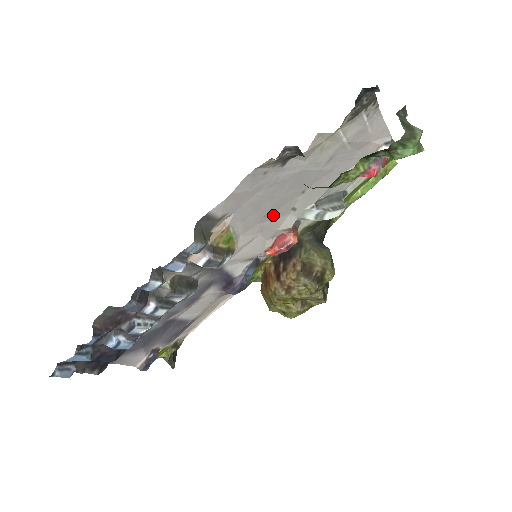
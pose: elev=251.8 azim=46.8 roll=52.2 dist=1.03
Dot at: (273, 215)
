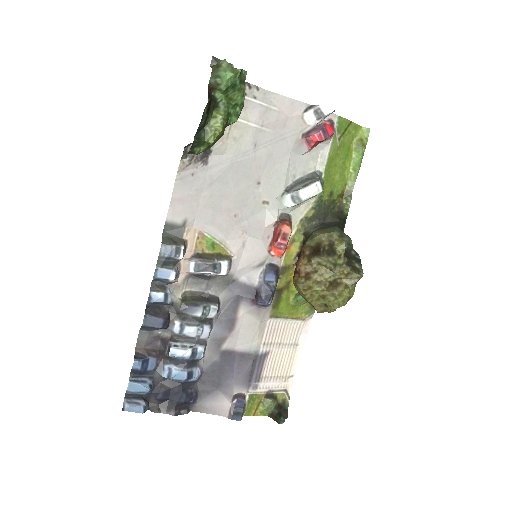
Dot at: (246, 214)
